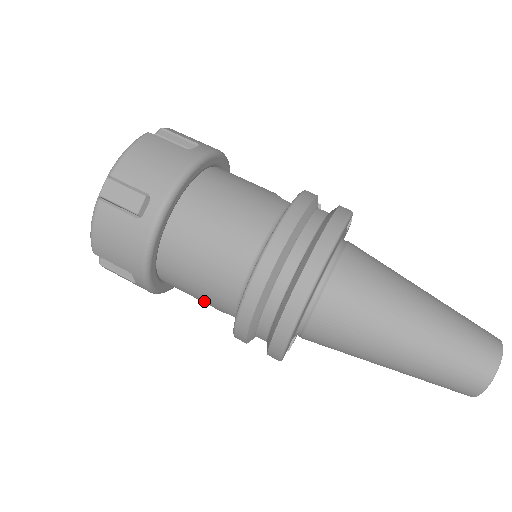
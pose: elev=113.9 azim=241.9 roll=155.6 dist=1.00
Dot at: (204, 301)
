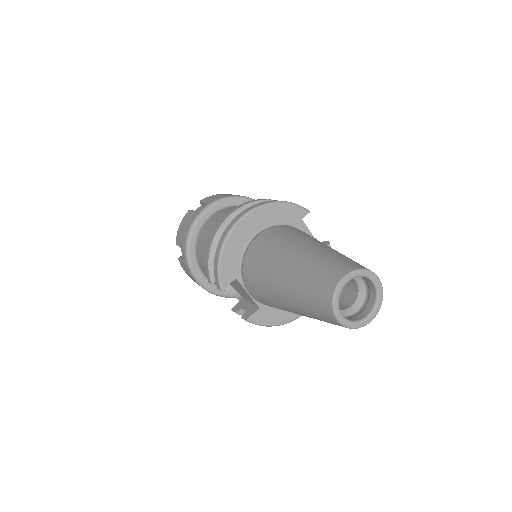
Dot at: occluded
